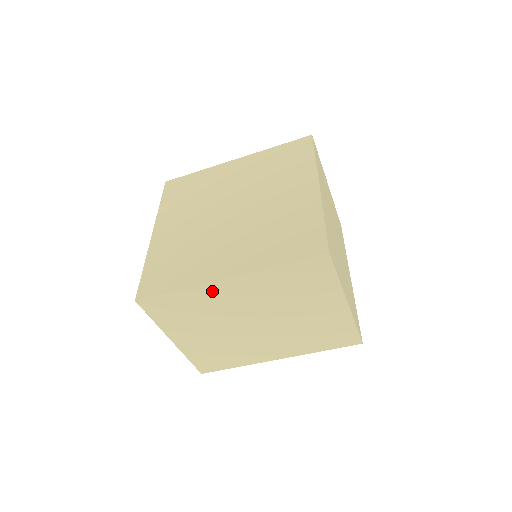
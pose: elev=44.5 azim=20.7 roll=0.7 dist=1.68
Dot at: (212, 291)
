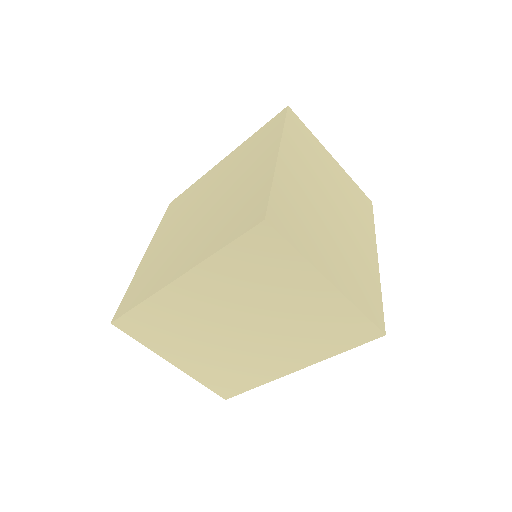
Dot at: (173, 297)
